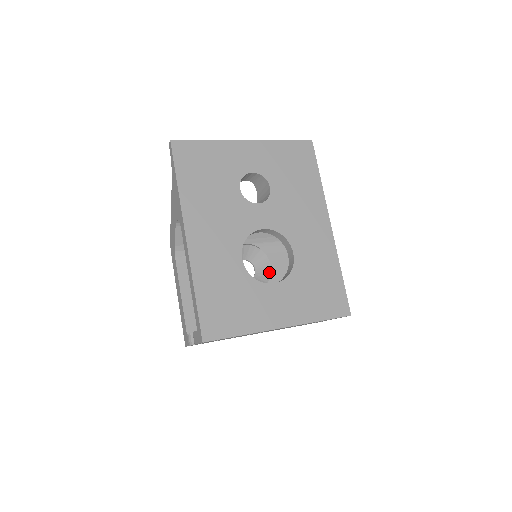
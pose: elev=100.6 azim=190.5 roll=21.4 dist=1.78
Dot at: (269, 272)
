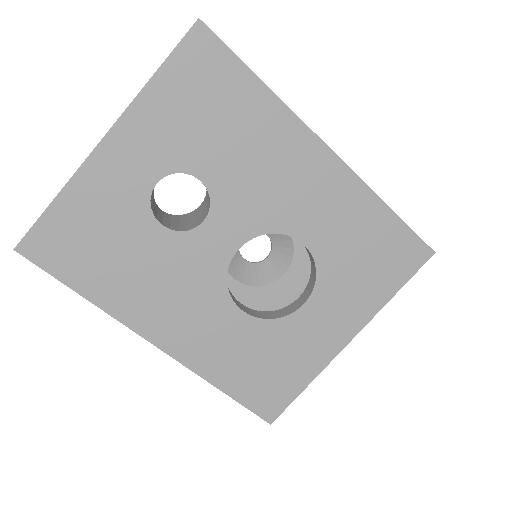
Dot at: occluded
